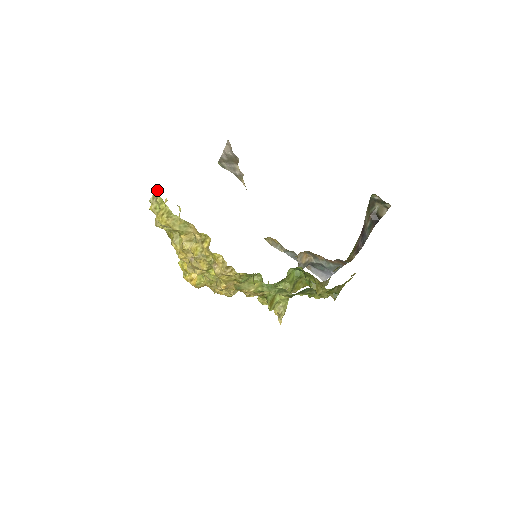
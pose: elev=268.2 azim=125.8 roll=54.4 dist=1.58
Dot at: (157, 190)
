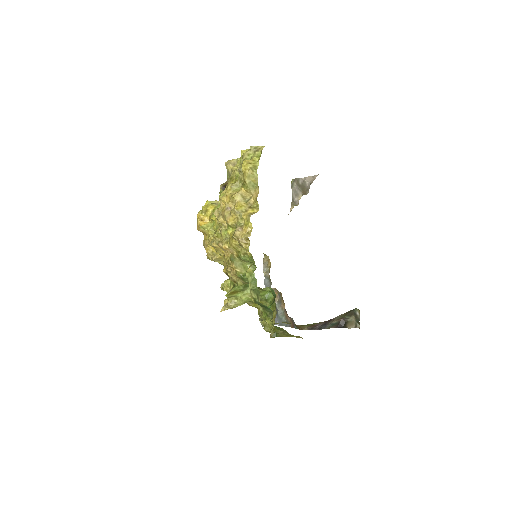
Dot at: occluded
